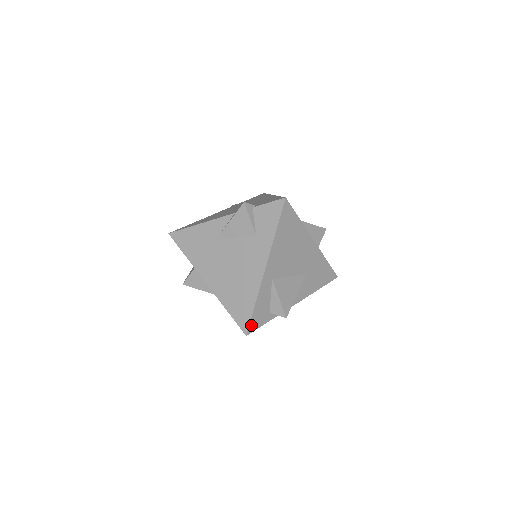
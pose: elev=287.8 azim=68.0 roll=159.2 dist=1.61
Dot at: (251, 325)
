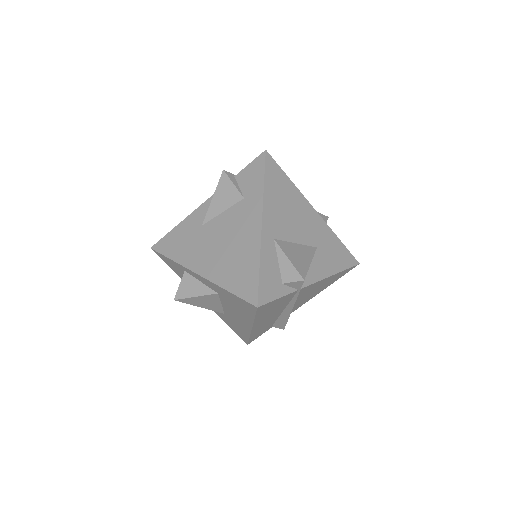
Dot at: (261, 294)
